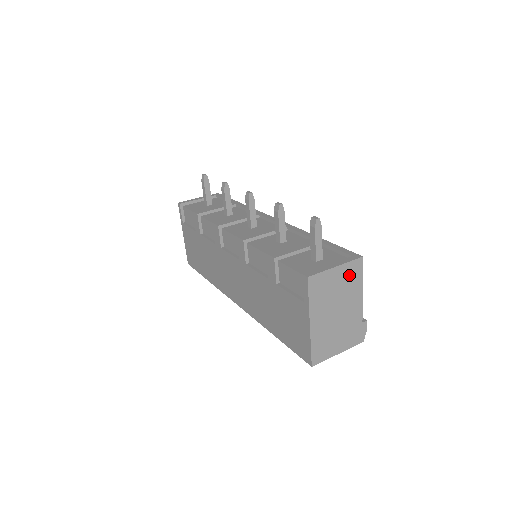
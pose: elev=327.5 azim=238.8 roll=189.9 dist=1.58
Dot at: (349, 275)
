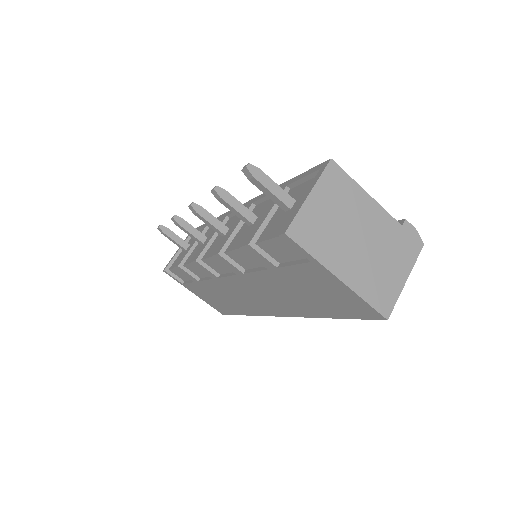
Dot at: (334, 191)
